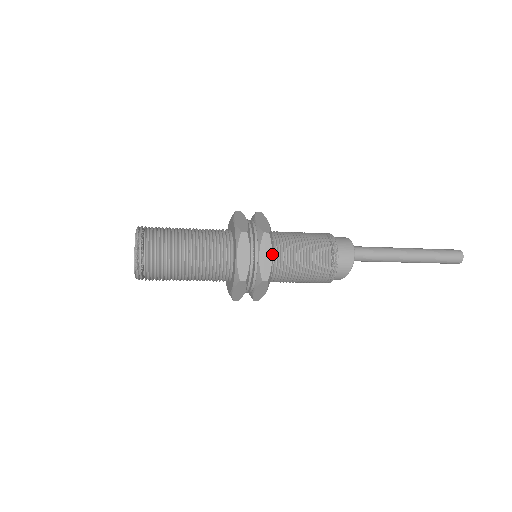
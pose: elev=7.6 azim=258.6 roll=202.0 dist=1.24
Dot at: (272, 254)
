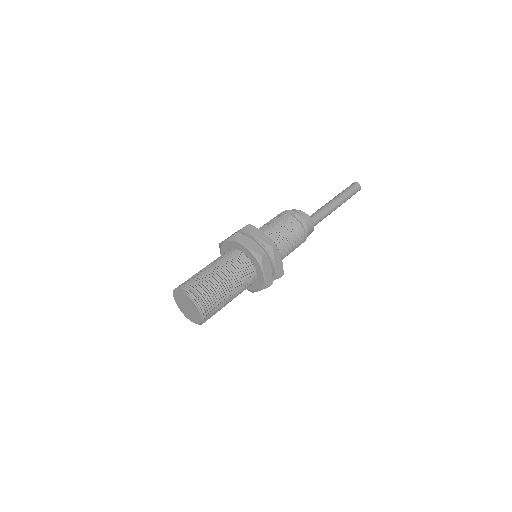
Dot at: occluded
